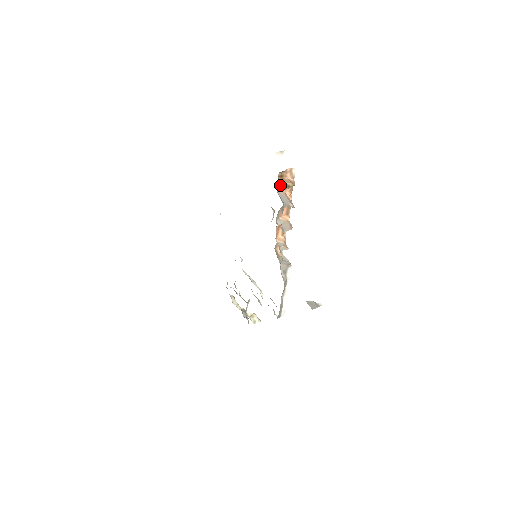
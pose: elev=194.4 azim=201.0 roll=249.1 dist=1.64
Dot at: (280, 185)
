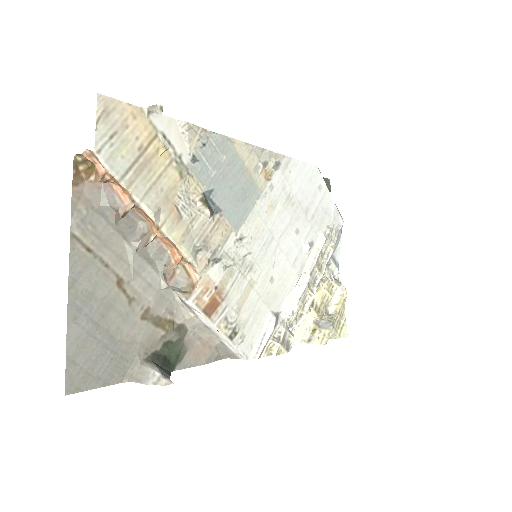
Dot at: occluded
